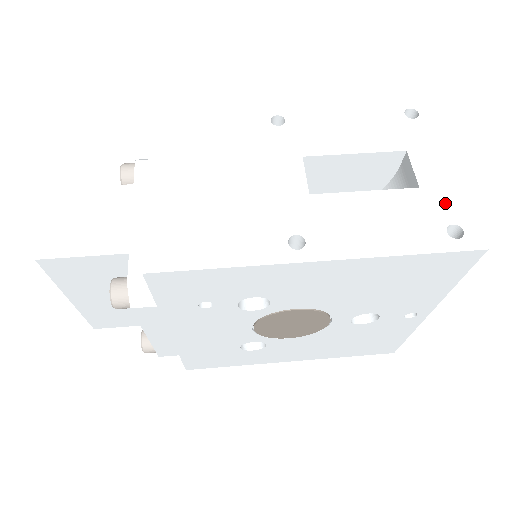
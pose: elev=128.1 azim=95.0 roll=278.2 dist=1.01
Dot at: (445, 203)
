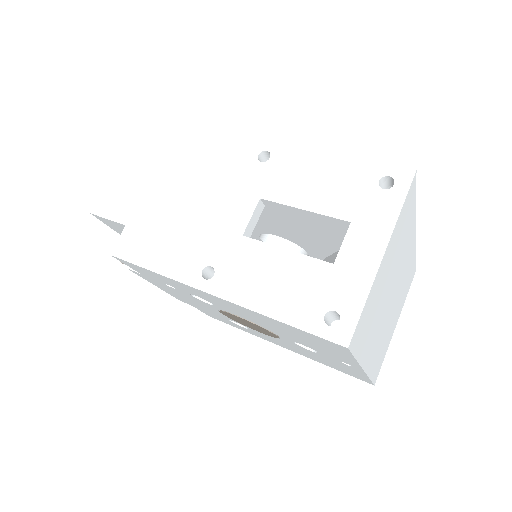
Dot at: (345, 288)
